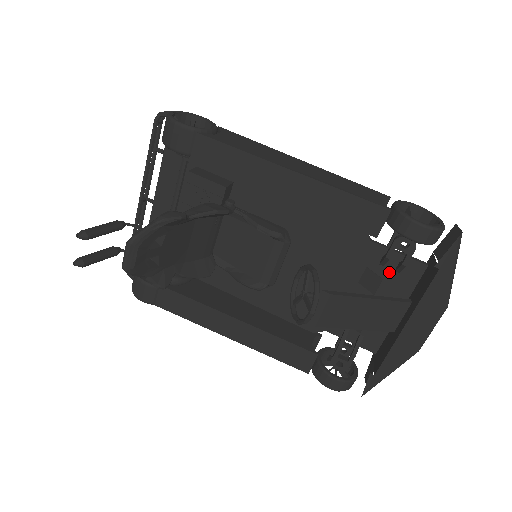
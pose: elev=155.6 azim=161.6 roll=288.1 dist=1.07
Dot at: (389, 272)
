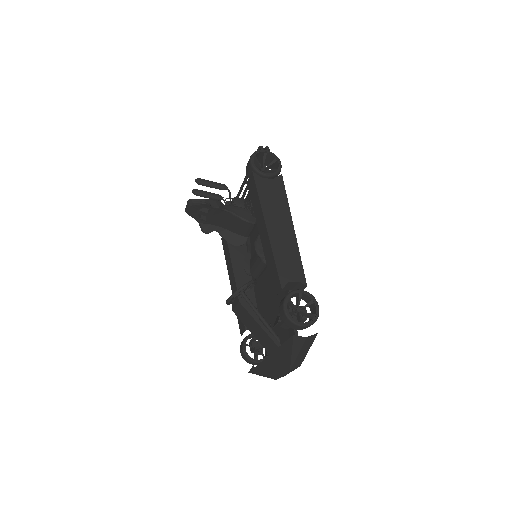
Dot at: occluded
